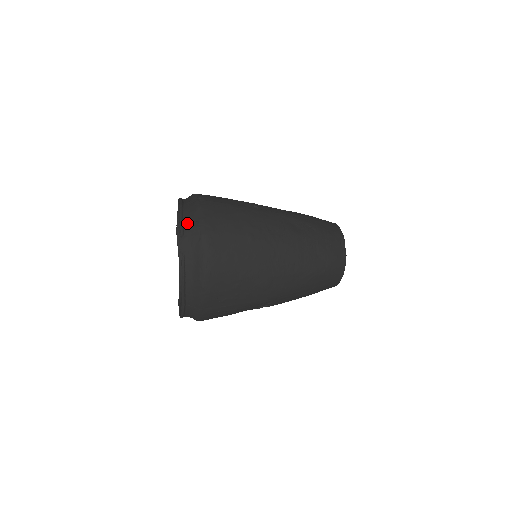
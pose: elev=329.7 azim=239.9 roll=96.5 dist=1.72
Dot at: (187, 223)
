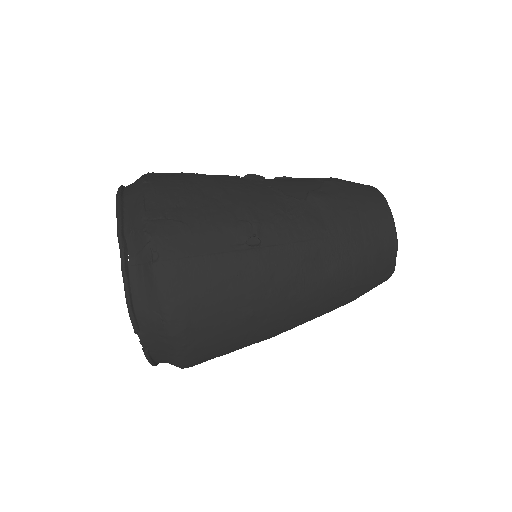
Dot at: (141, 314)
